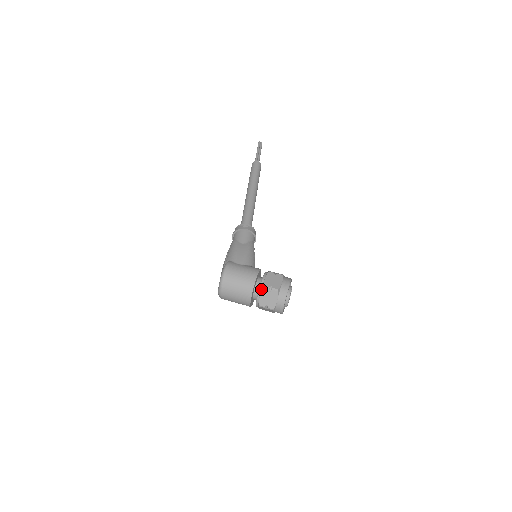
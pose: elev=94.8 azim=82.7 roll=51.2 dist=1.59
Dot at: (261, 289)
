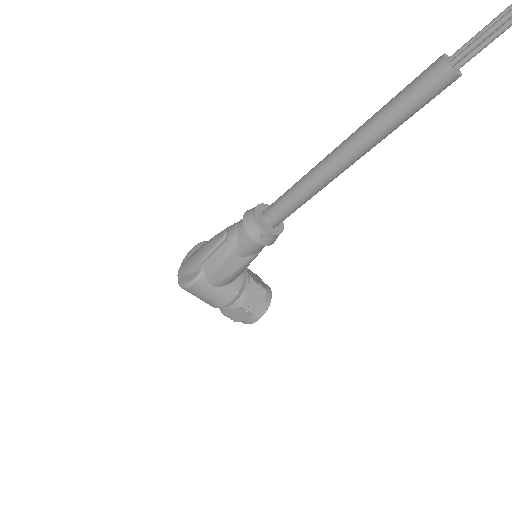
Dot at: (221, 310)
